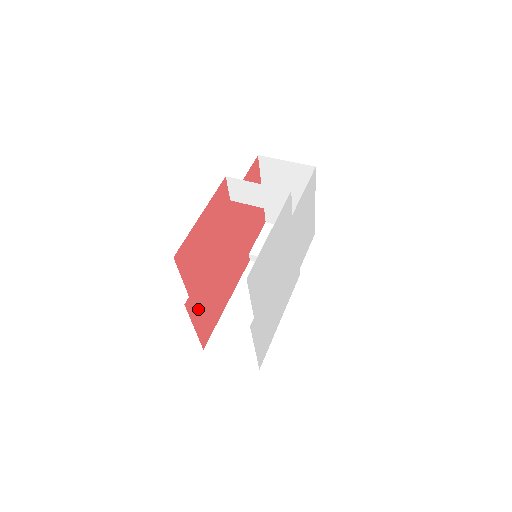
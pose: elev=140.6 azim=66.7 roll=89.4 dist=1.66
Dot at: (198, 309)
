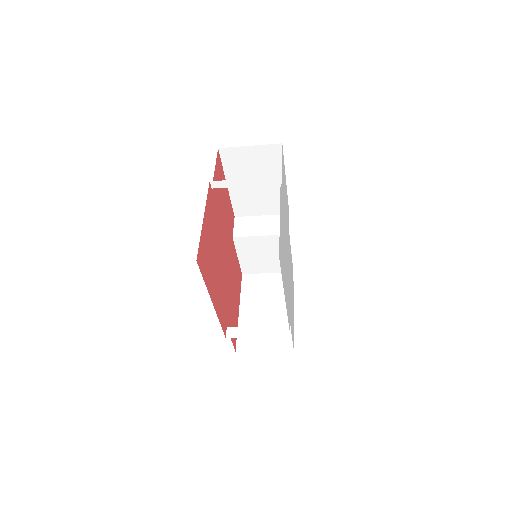
Dot at: (209, 217)
